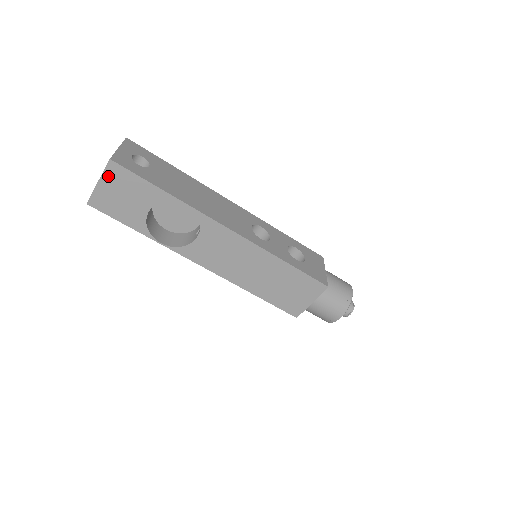
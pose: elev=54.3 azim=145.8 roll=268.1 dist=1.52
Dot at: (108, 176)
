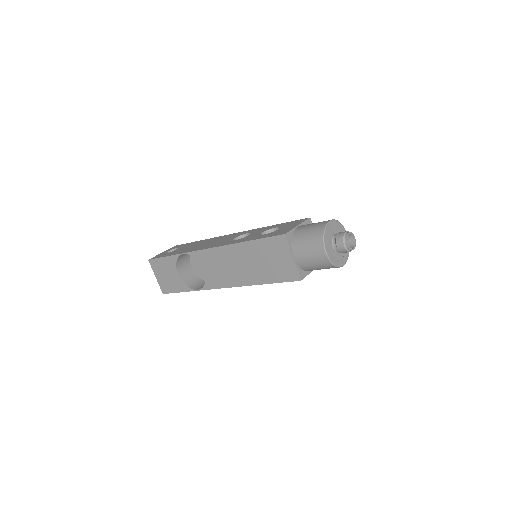
Dot at: (155, 270)
